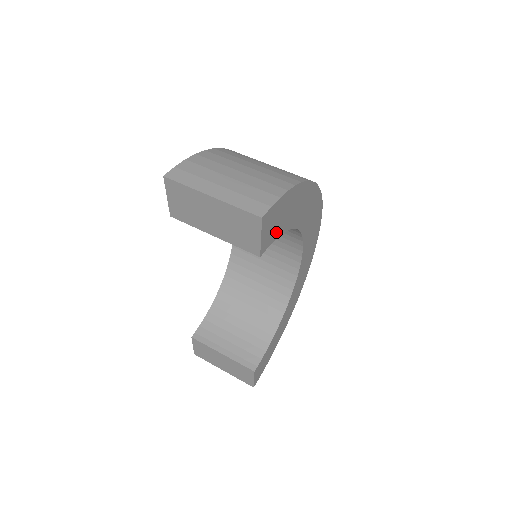
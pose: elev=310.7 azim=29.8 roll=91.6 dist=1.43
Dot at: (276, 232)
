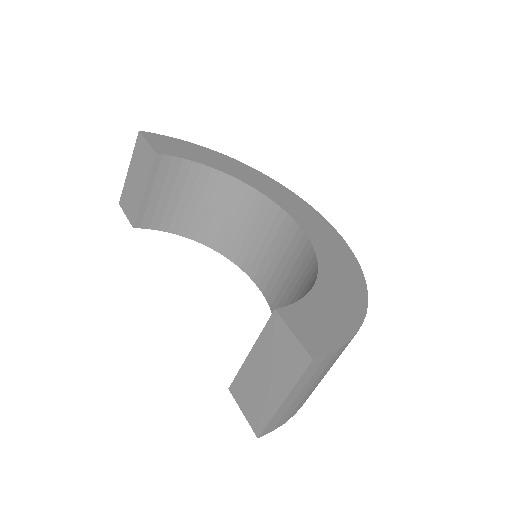
Dot at: (179, 154)
